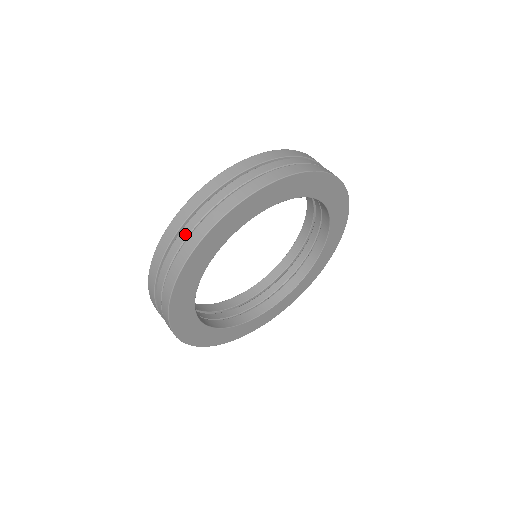
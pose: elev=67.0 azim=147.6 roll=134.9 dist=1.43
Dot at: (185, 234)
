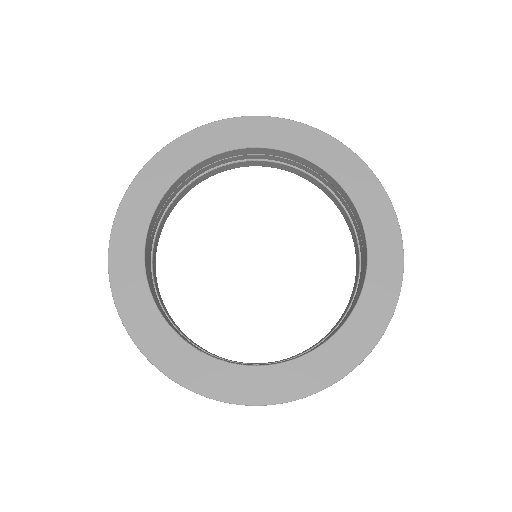
Dot at: occluded
